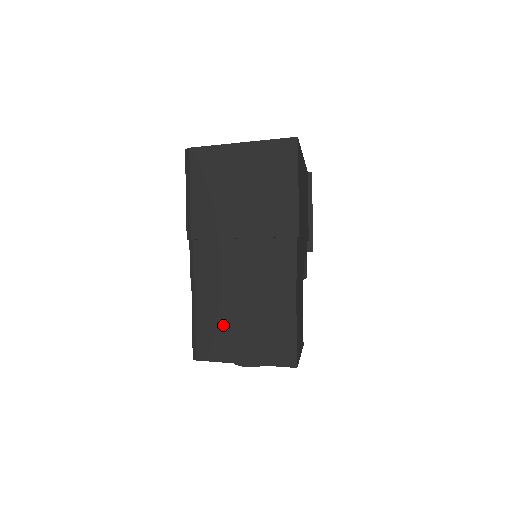
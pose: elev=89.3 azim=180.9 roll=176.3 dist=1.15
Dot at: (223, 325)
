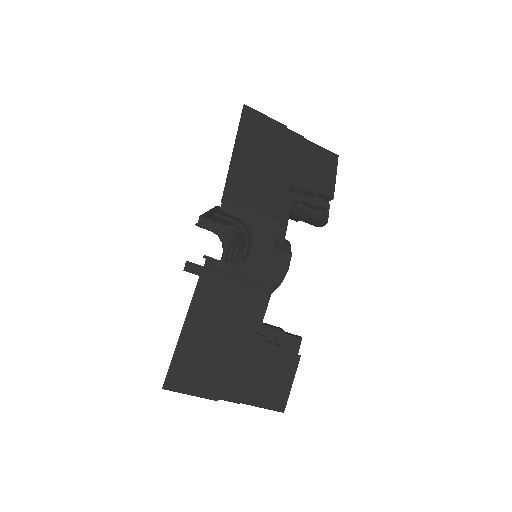
Dot at: occluded
